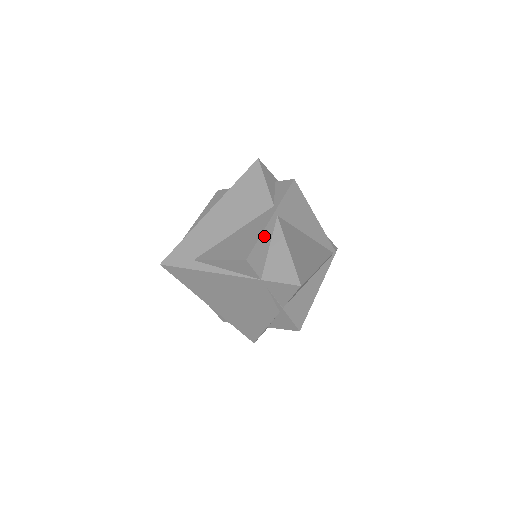
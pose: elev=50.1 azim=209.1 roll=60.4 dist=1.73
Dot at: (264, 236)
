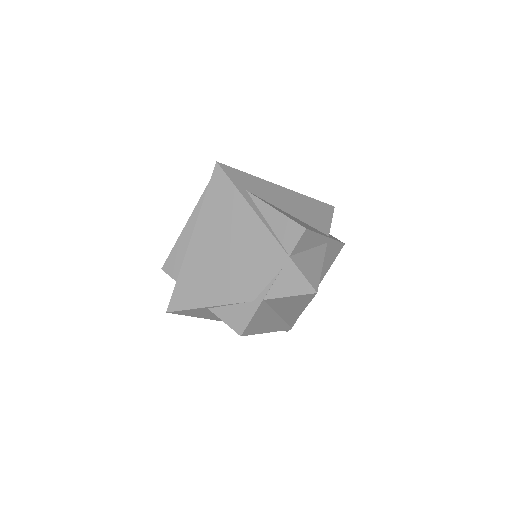
Dot at: (317, 238)
